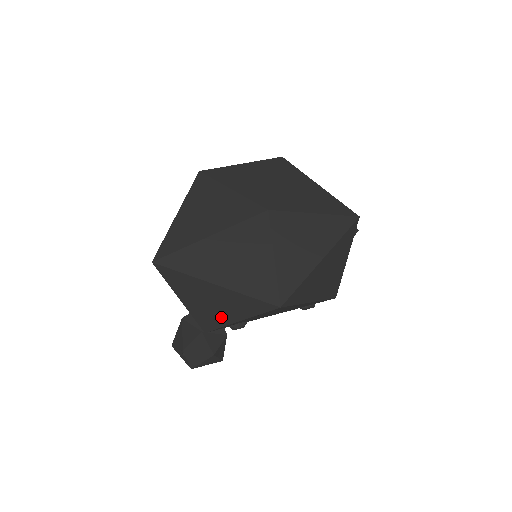
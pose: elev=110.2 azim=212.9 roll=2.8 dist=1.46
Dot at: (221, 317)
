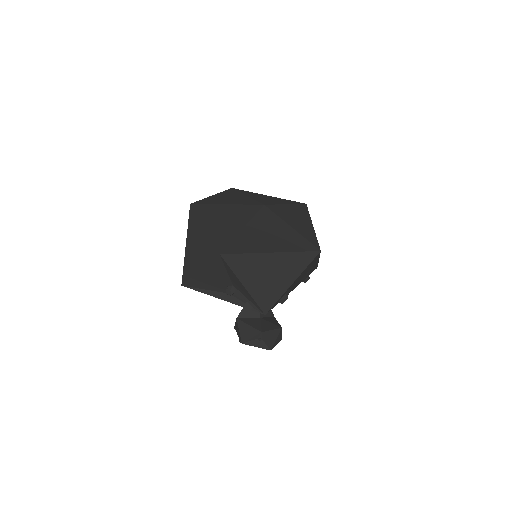
Dot at: (278, 287)
